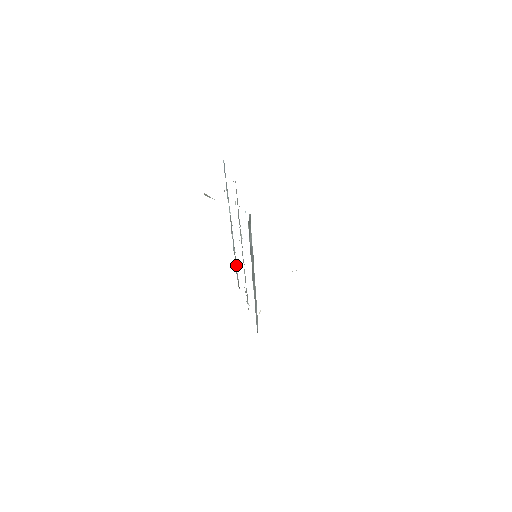
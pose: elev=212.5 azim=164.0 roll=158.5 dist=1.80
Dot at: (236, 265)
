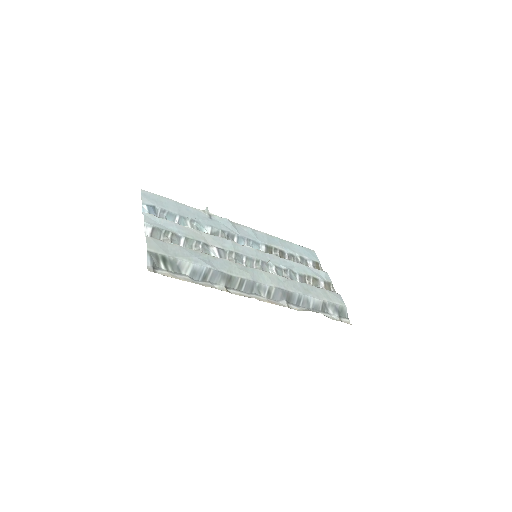
Dot at: (286, 258)
